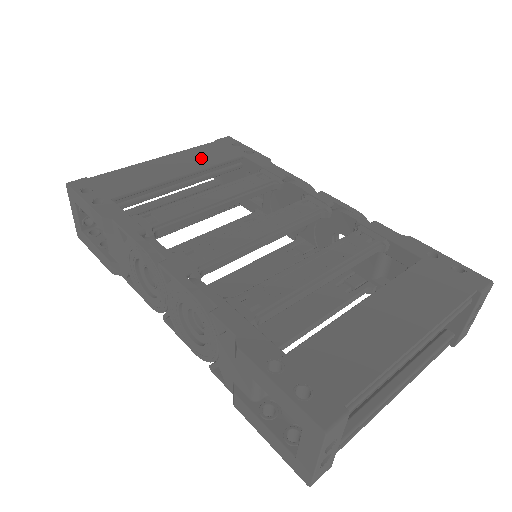
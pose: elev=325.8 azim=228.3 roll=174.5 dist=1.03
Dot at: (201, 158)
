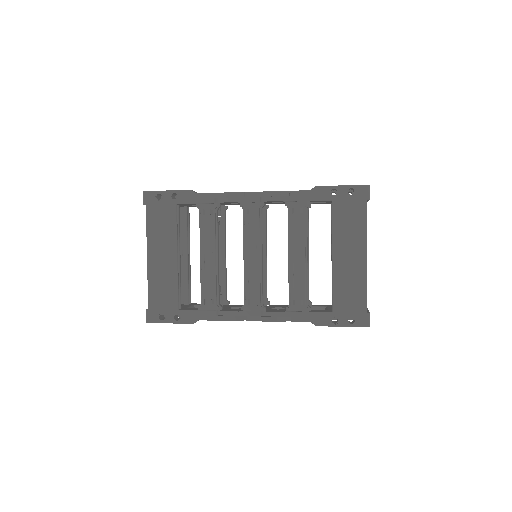
Dot at: (163, 233)
